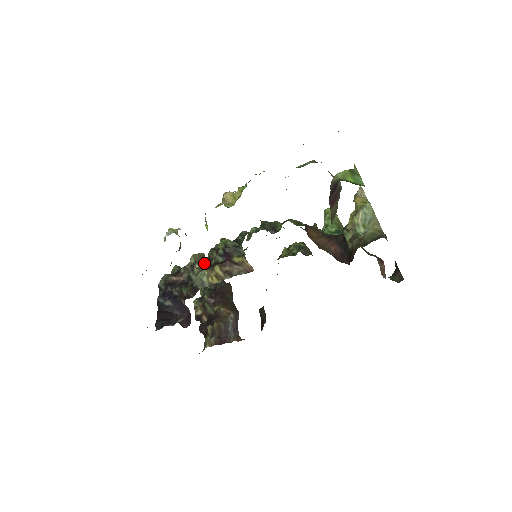
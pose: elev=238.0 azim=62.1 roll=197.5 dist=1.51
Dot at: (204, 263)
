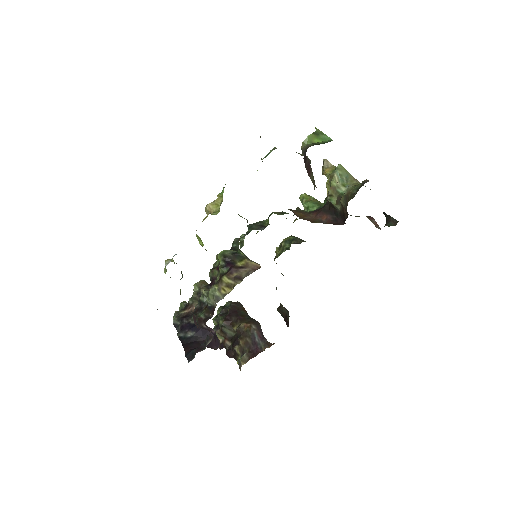
Dot at: (209, 285)
